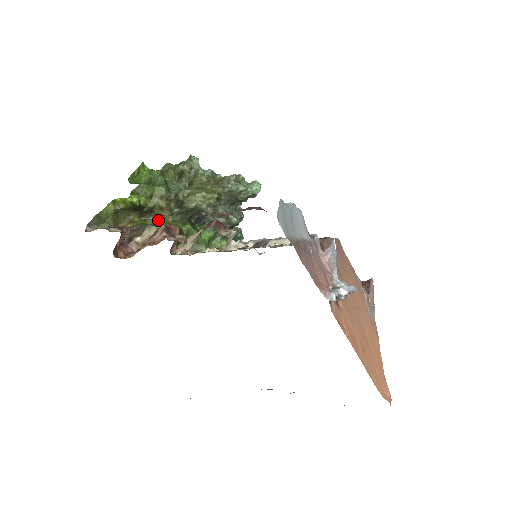
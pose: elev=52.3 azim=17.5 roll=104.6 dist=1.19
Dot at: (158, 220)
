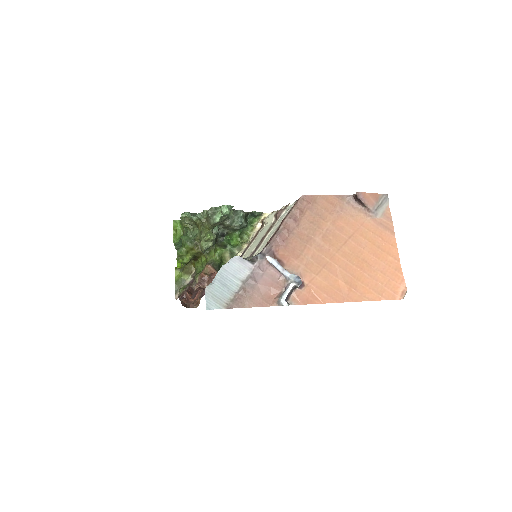
Dot at: (202, 259)
